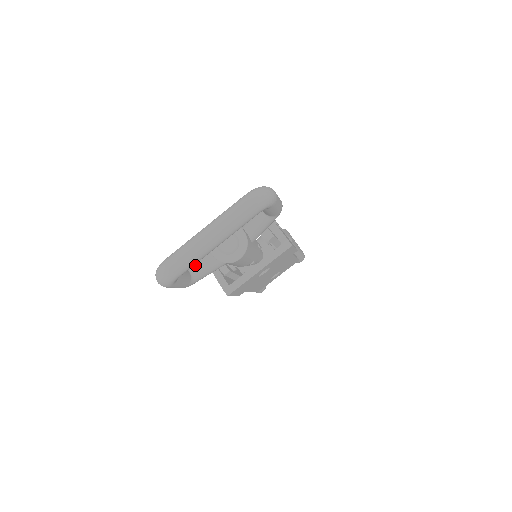
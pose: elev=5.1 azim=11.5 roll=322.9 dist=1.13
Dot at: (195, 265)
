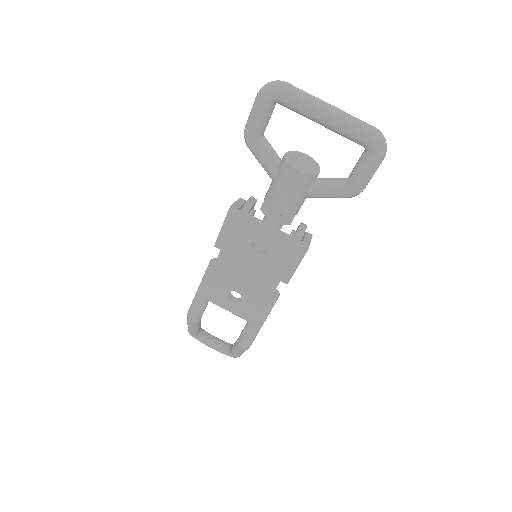
Dot at: occluded
